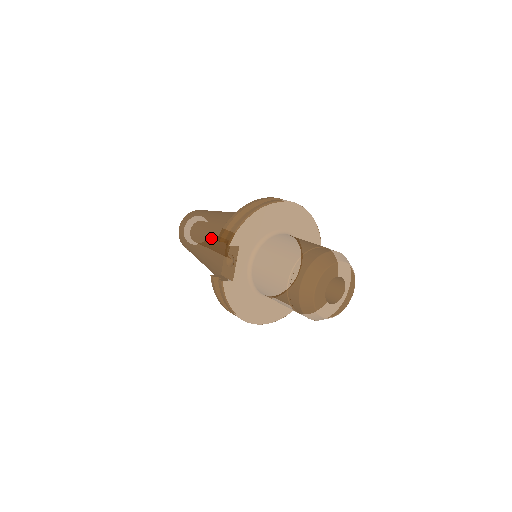
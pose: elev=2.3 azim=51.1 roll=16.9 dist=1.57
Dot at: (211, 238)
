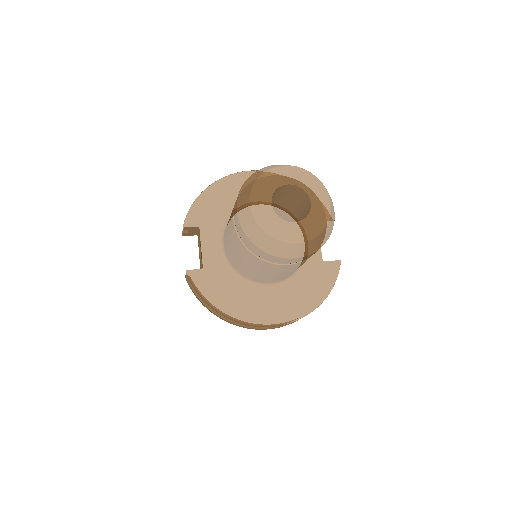
Dot at: occluded
